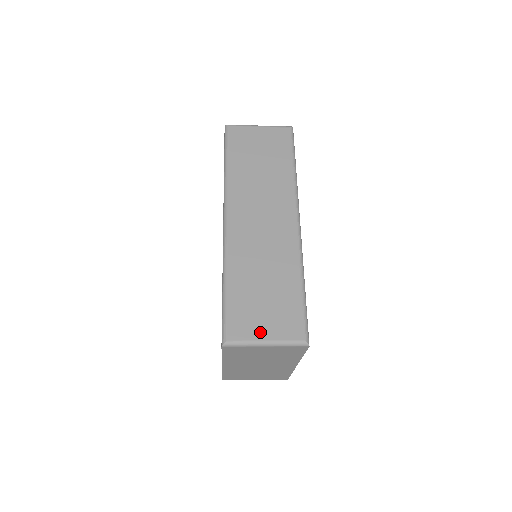
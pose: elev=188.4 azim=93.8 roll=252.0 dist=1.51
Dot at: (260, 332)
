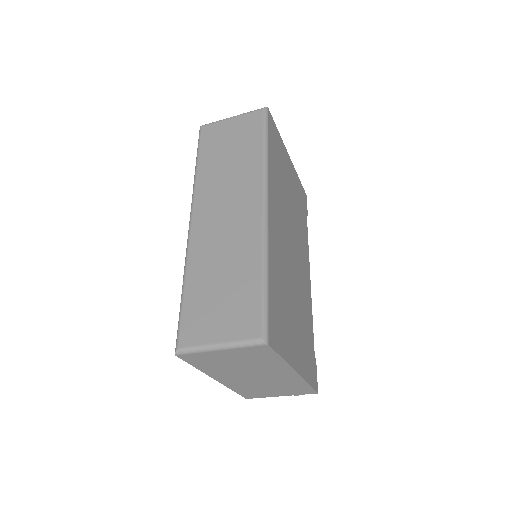
Dot at: (213, 334)
